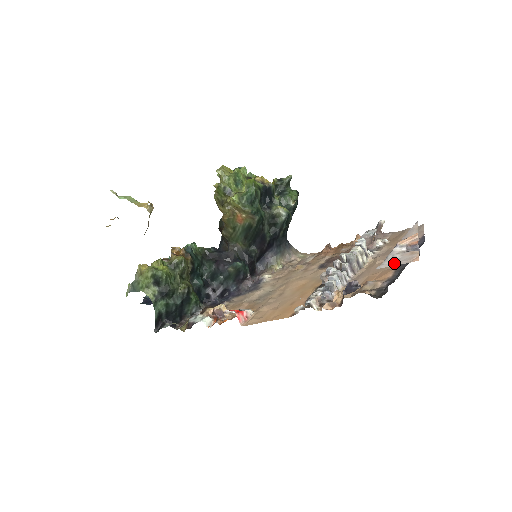
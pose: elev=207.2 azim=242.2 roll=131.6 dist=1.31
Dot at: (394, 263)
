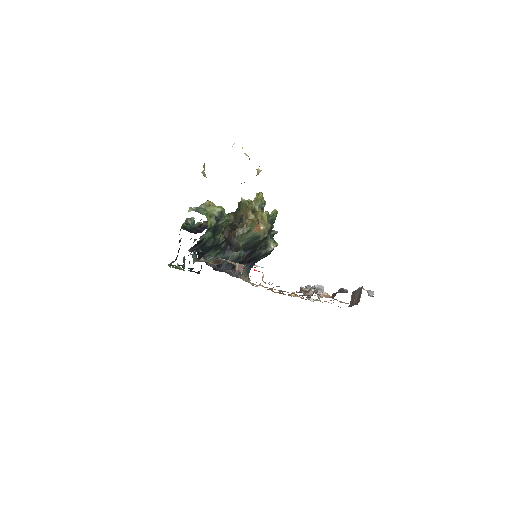
Dot at: occluded
